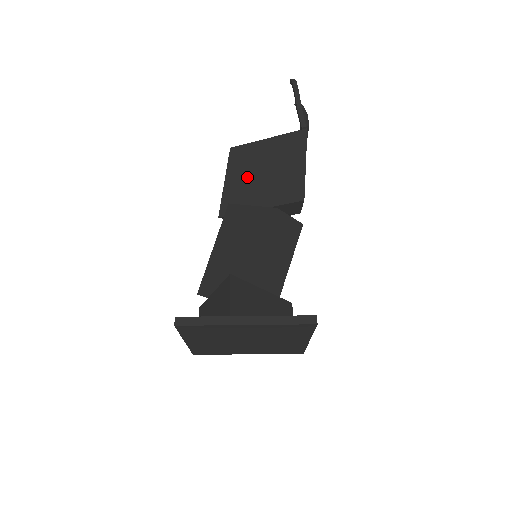
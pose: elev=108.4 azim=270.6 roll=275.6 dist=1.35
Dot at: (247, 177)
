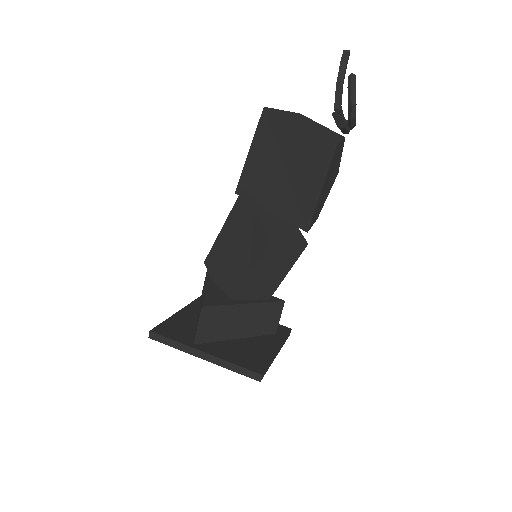
Dot at: (268, 162)
